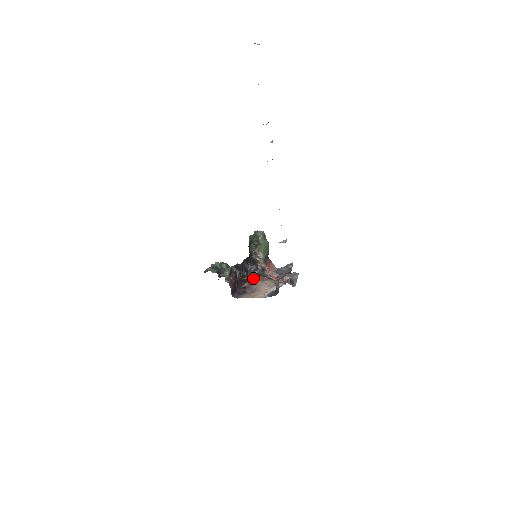
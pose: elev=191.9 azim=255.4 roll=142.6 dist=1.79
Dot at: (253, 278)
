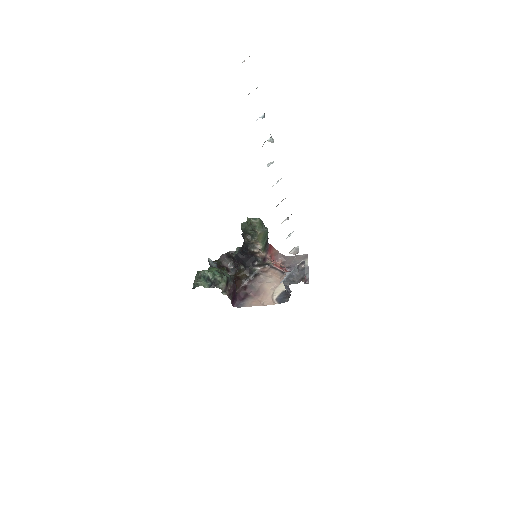
Dot at: (253, 271)
